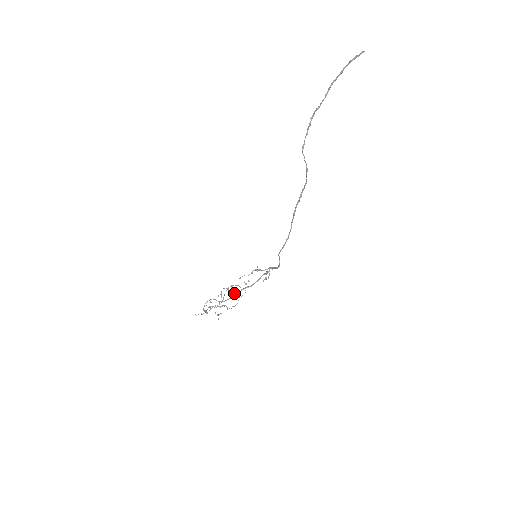
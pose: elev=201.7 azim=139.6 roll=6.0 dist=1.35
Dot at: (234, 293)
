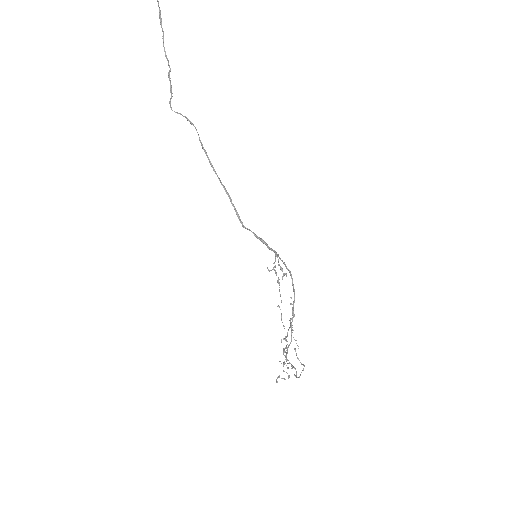
Dot at: (291, 326)
